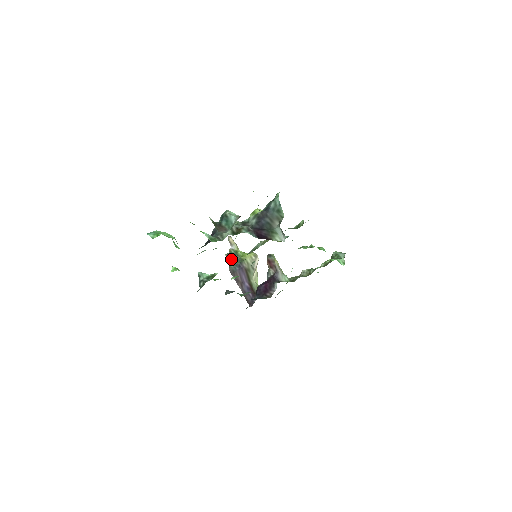
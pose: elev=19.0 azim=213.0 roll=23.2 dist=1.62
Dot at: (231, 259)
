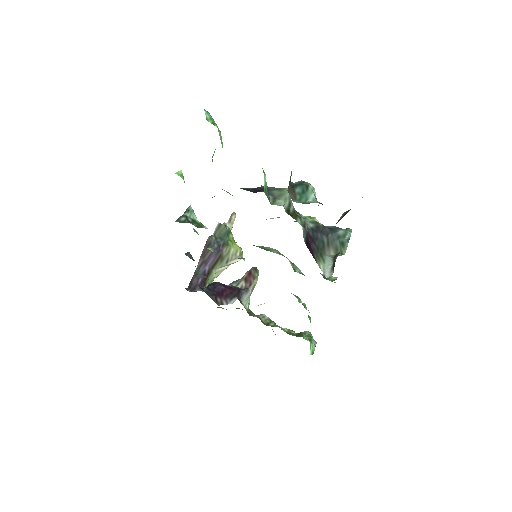
Dot at: (219, 232)
